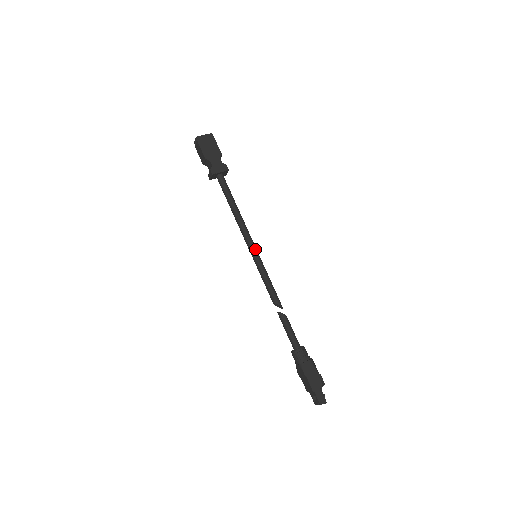
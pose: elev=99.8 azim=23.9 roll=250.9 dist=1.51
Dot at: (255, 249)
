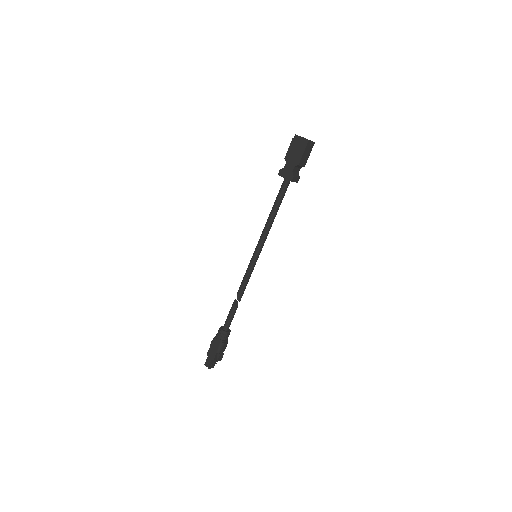
Dot at: (257, 251)
